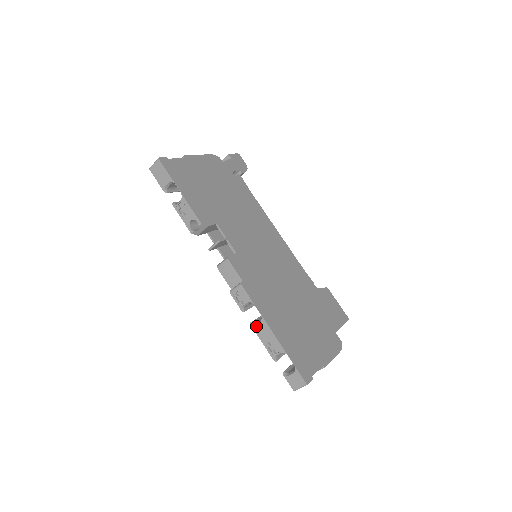
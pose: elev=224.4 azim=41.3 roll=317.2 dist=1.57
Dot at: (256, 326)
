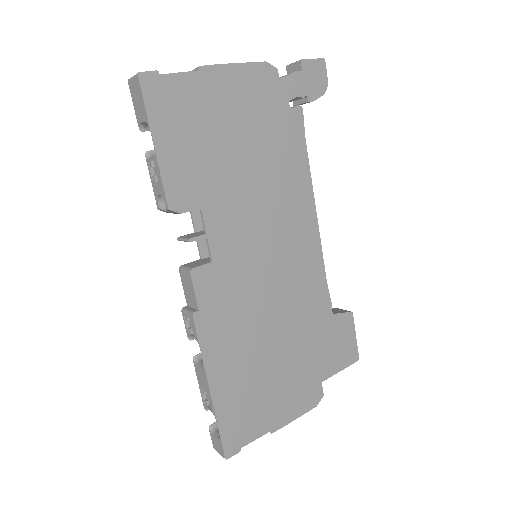
Dot at: (197, 366)
